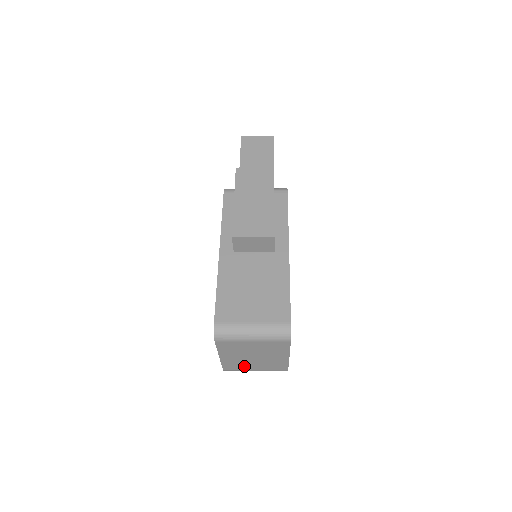
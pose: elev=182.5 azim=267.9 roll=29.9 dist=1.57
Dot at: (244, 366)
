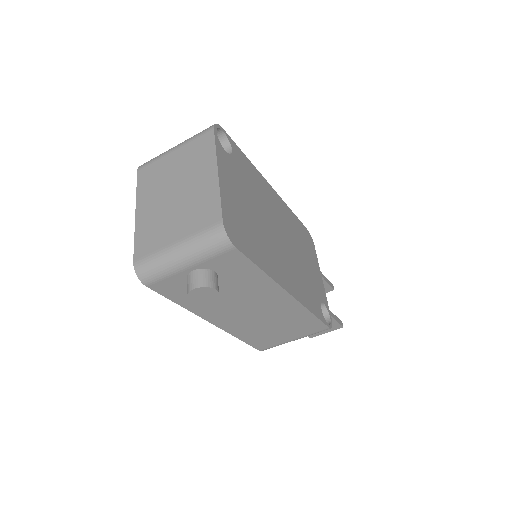
Dot at: (162, 233)
